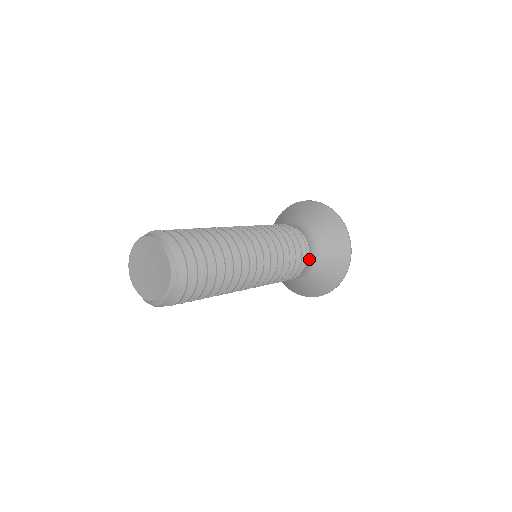
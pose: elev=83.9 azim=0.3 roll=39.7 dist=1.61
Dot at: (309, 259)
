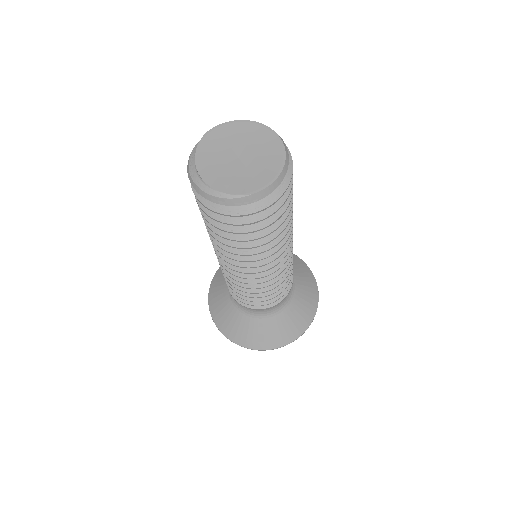
Dot at: occluded
